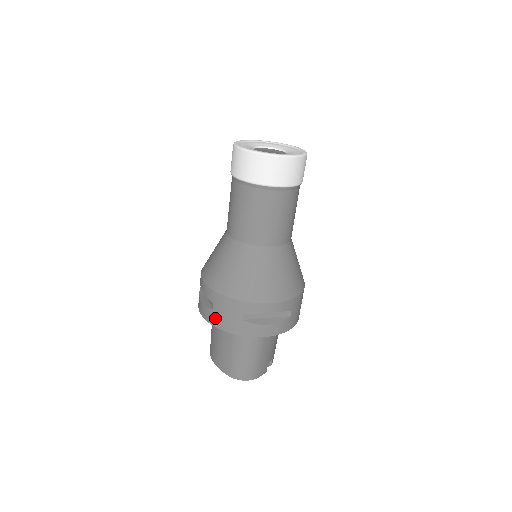
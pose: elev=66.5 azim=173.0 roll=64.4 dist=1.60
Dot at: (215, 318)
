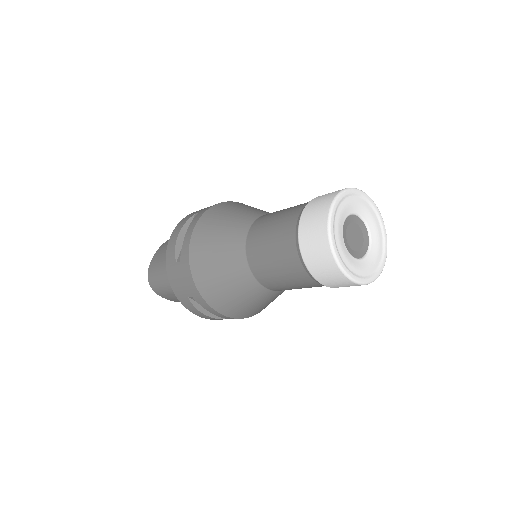
Dot at: occluded
